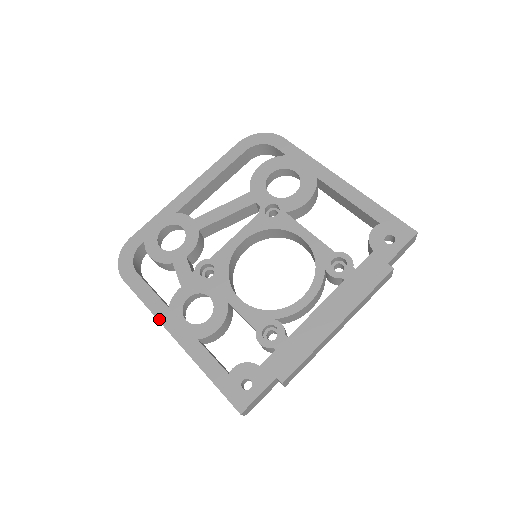
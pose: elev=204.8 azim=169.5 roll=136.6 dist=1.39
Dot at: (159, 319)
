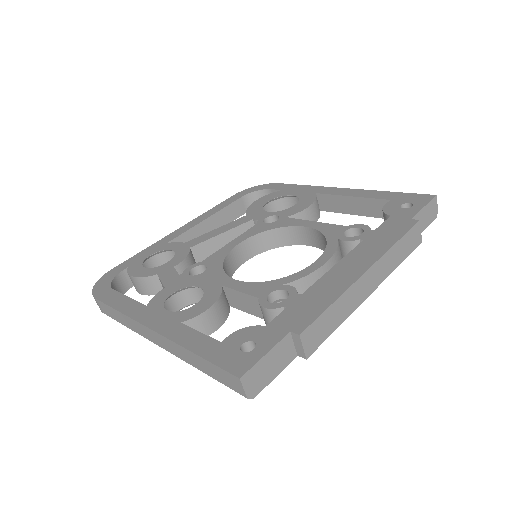
Dot at: (133, 317)
